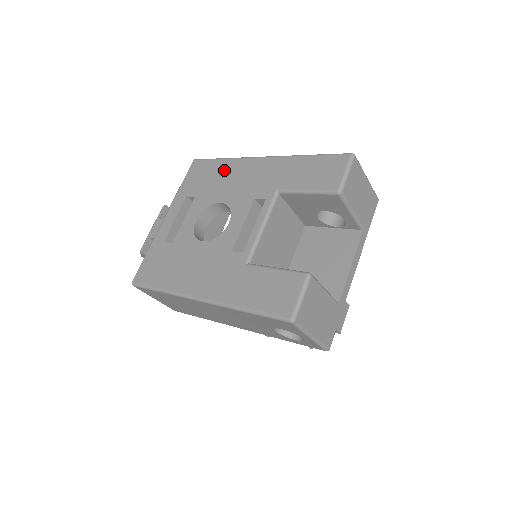
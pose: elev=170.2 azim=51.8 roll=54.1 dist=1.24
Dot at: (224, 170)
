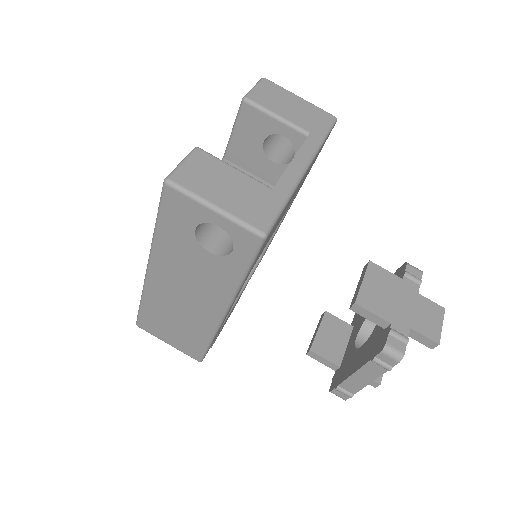
Dot at: occluded
